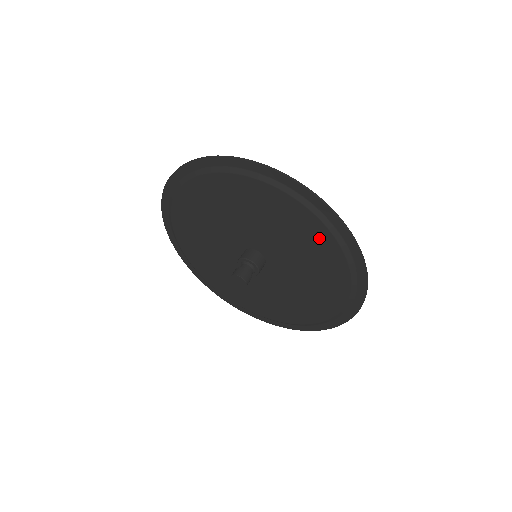
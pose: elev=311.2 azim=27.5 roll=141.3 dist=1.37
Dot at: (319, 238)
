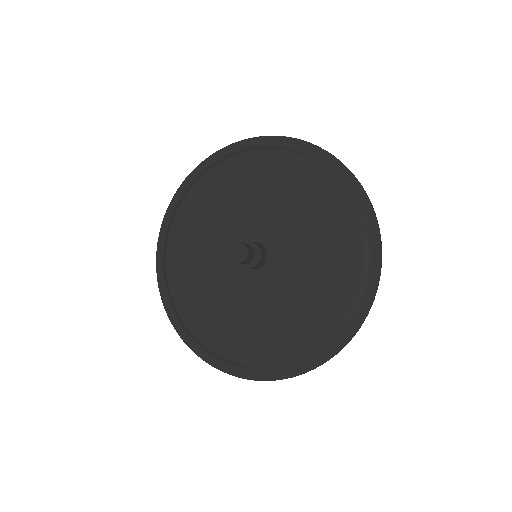
Dot at: (332, 203)
